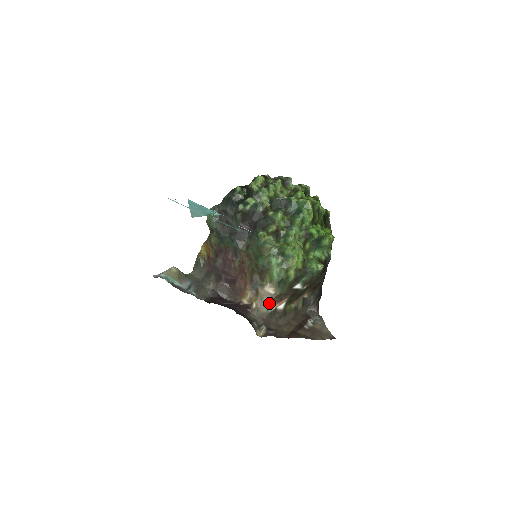
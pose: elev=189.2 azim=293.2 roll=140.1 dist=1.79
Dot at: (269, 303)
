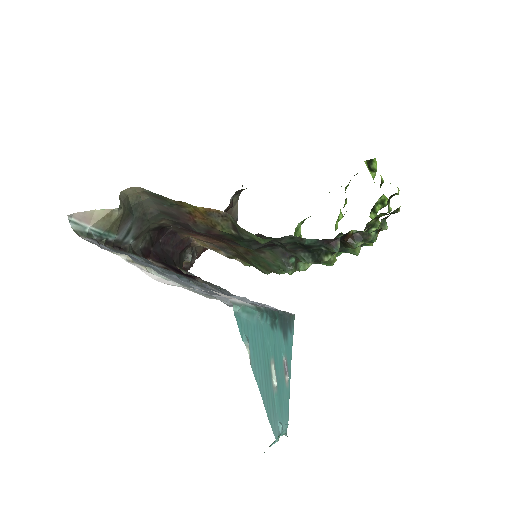
Dot at: occluded
